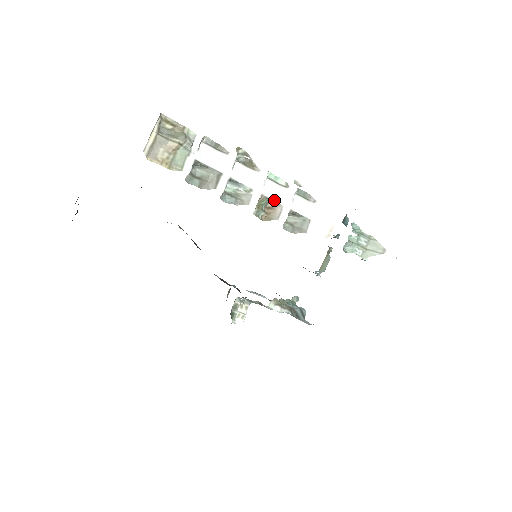
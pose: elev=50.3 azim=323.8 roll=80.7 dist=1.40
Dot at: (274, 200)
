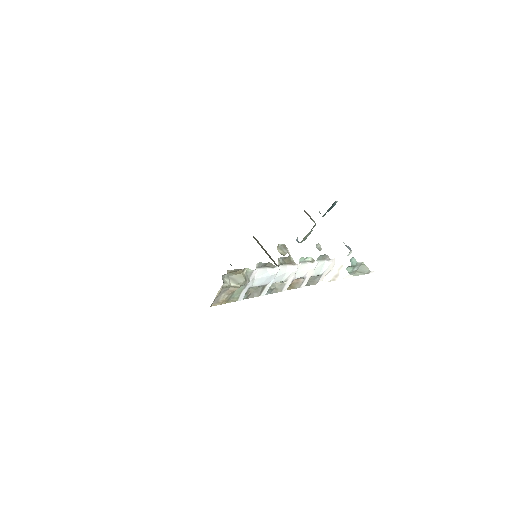
Dot at: (301, 277)
